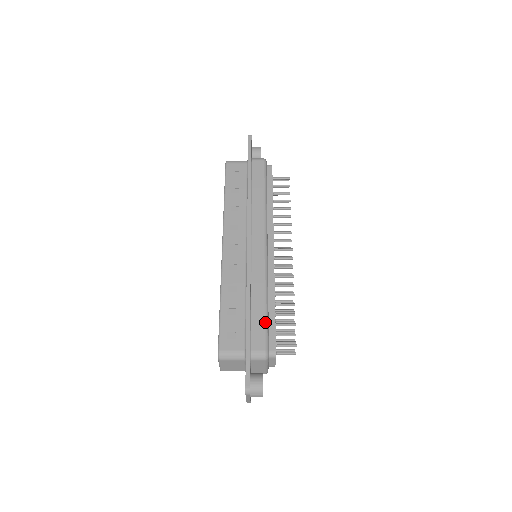
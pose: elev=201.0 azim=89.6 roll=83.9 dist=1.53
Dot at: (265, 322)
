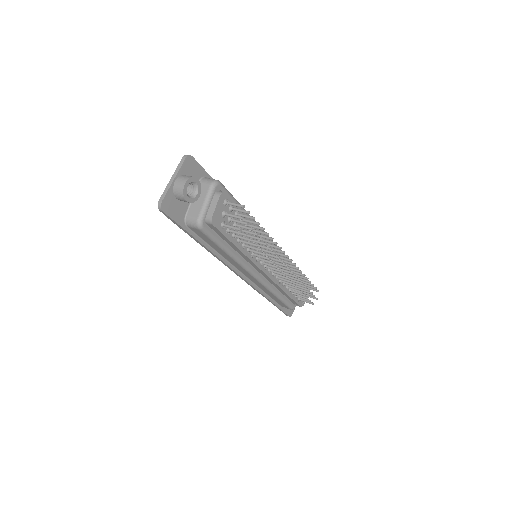
Dot at: (282, 302)
